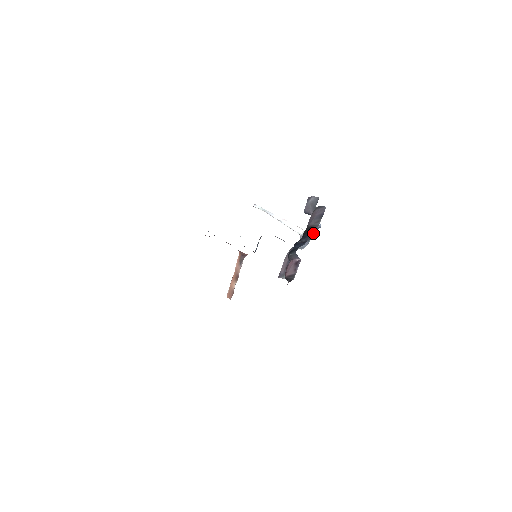
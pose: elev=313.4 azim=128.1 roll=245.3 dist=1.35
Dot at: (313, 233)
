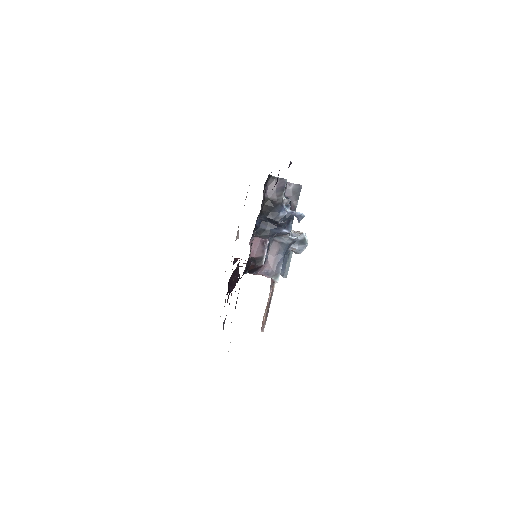
Dot at: (285, 215)
